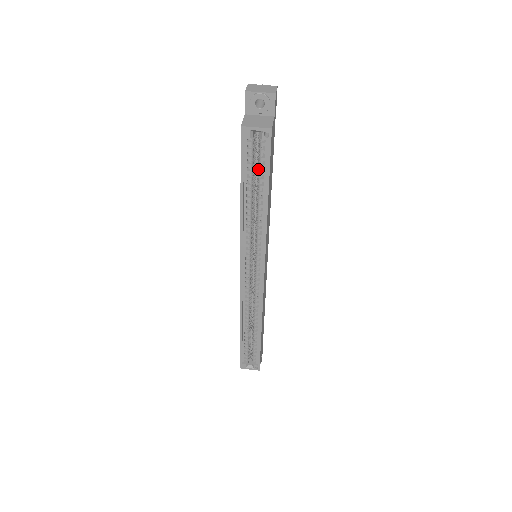
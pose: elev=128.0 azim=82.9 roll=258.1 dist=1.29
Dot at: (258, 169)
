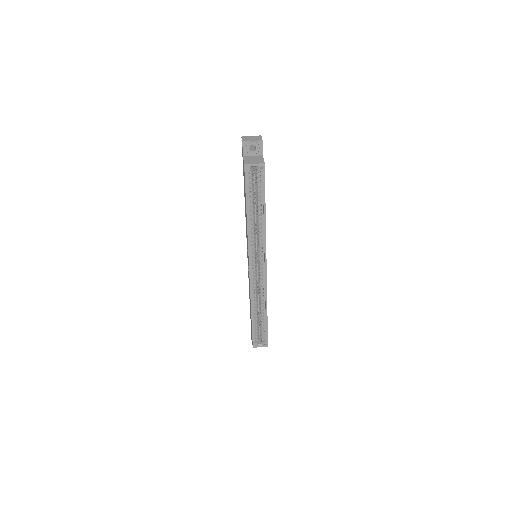
Dot at: (256, 191)
